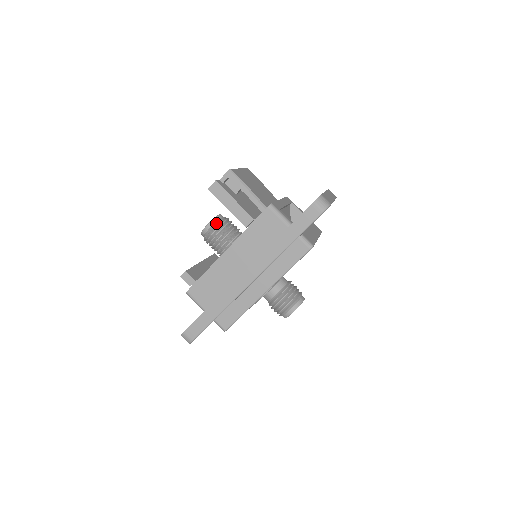
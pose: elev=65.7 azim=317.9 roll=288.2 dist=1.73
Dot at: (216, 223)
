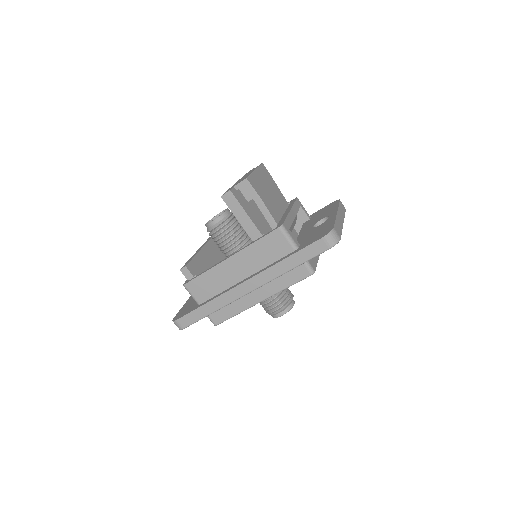
Dot at: (222, 221)
